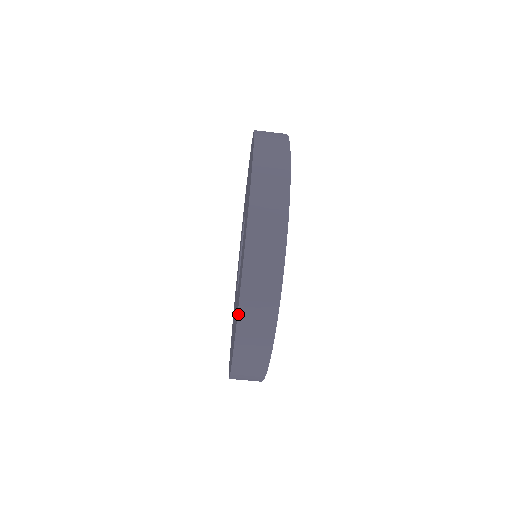
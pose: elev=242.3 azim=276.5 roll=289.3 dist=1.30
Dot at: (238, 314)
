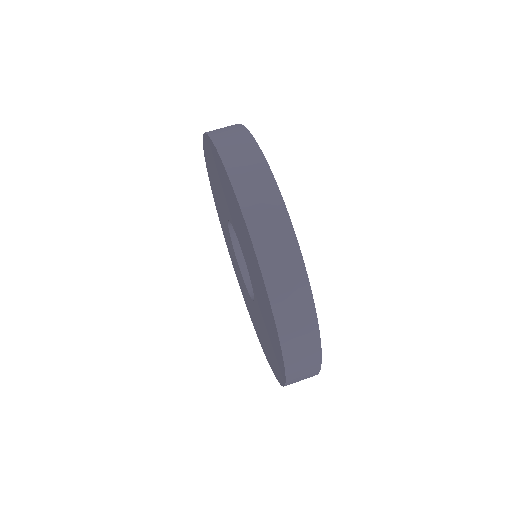
Dot at: (203, 136)
